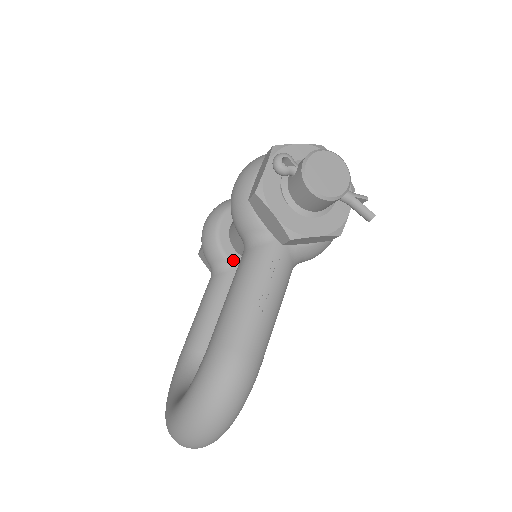
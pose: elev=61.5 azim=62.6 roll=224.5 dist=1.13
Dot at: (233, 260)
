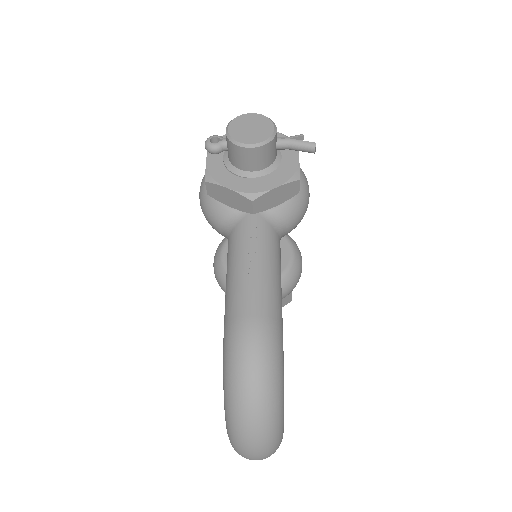
Dot at: occluded
